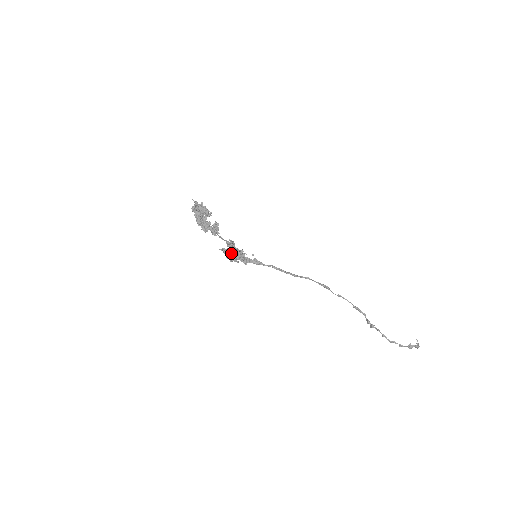
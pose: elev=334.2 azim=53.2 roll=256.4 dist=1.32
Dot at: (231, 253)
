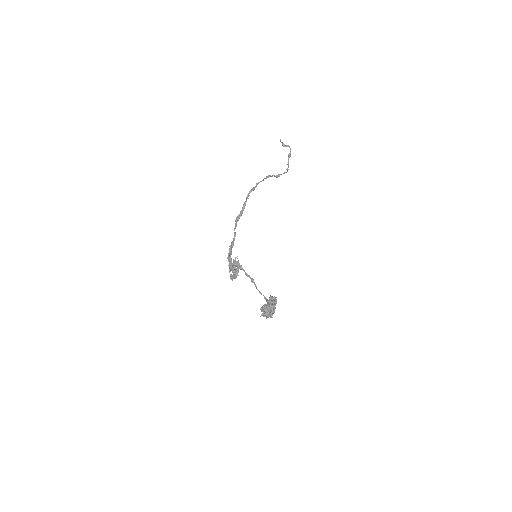
Dot at: (236, 273)
